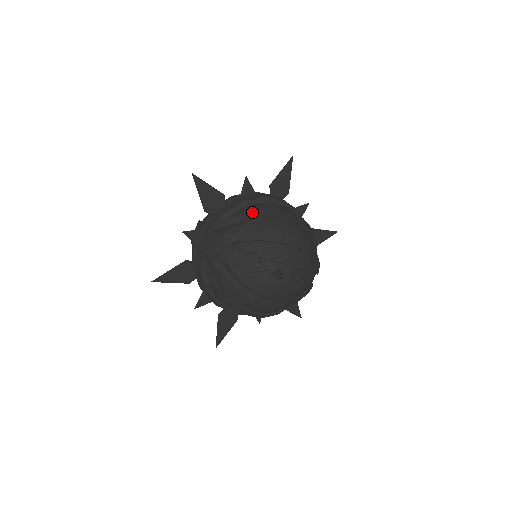
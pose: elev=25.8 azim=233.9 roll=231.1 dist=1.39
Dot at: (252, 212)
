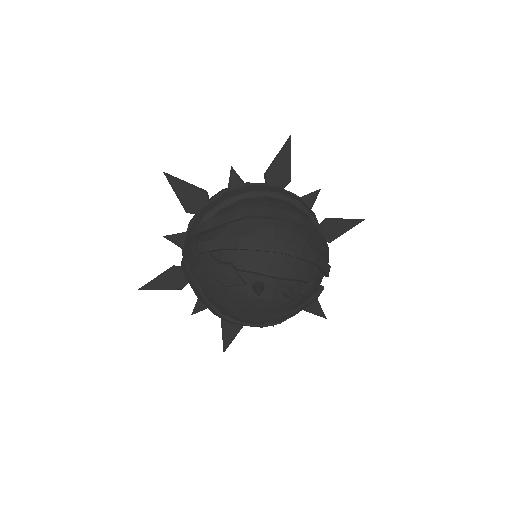
Dot at: (231, 213)
